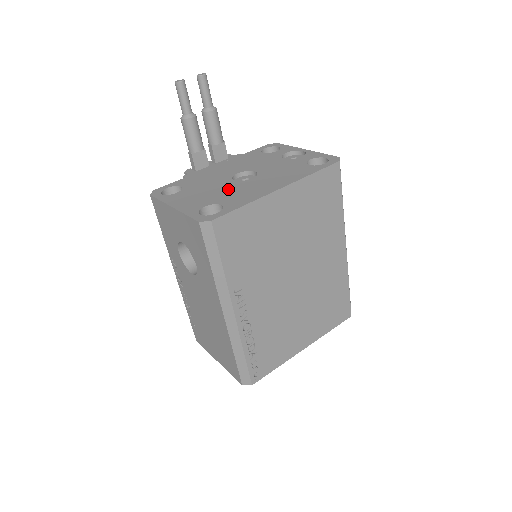
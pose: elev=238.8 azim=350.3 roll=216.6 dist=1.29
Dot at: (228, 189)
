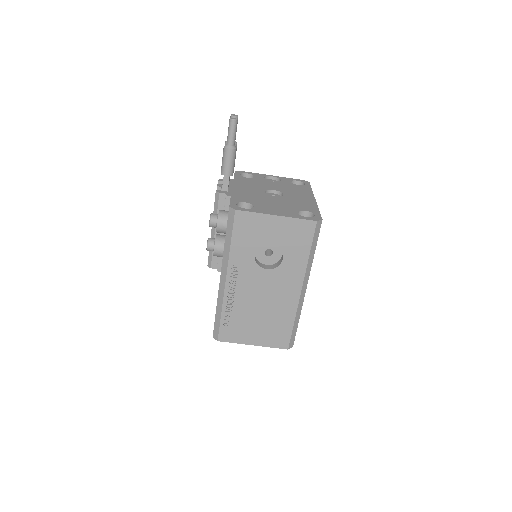
Dot at: (285, 201)
